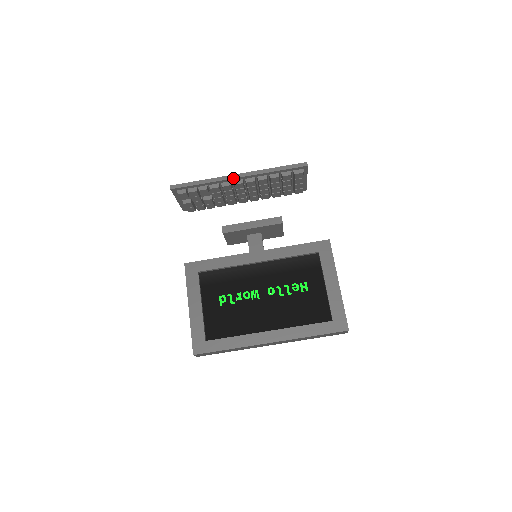
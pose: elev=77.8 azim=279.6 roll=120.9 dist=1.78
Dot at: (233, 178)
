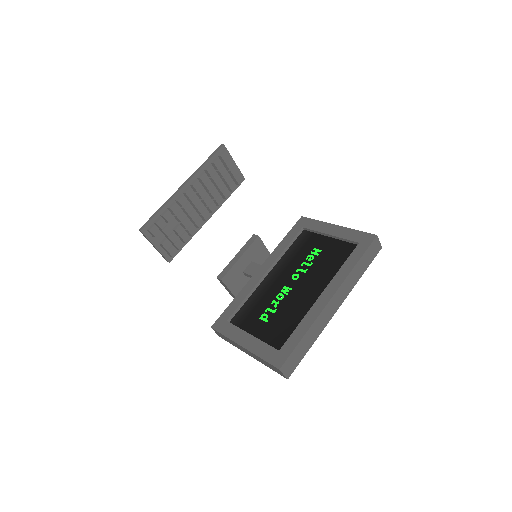
Dot at: (180, 189)
